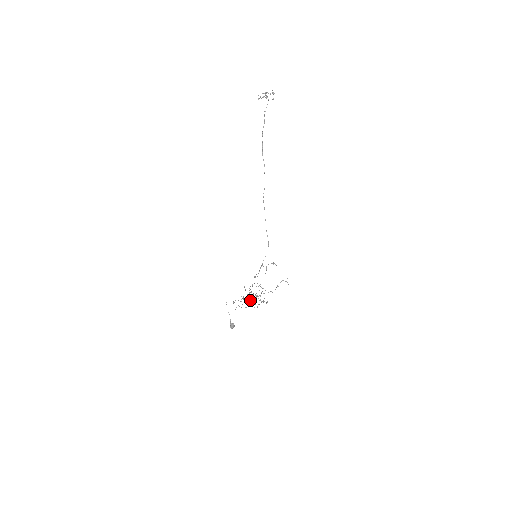
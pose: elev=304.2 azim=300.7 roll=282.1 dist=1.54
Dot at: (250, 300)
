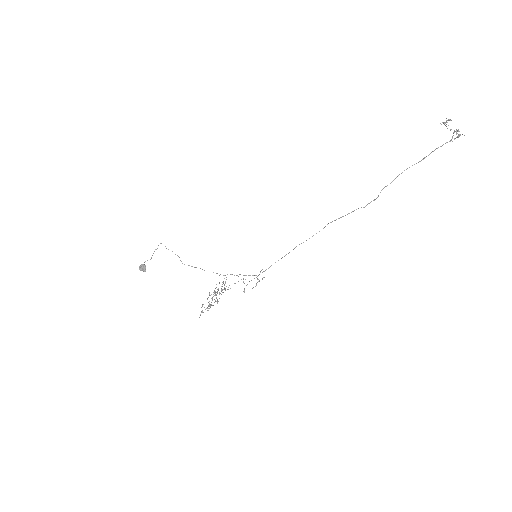
Dot at: occluded
